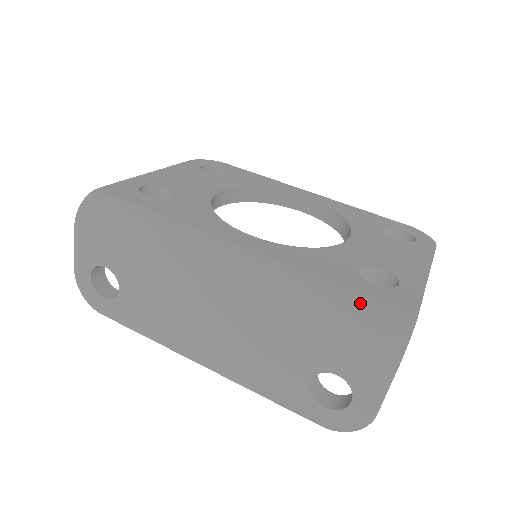
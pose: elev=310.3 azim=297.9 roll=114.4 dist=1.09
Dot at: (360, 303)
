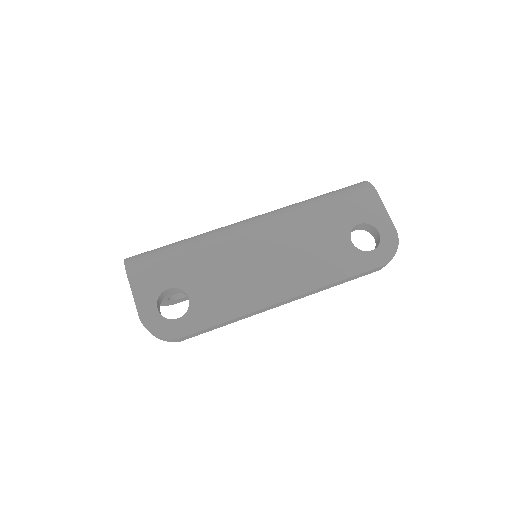
Dot at: (334, 191)
